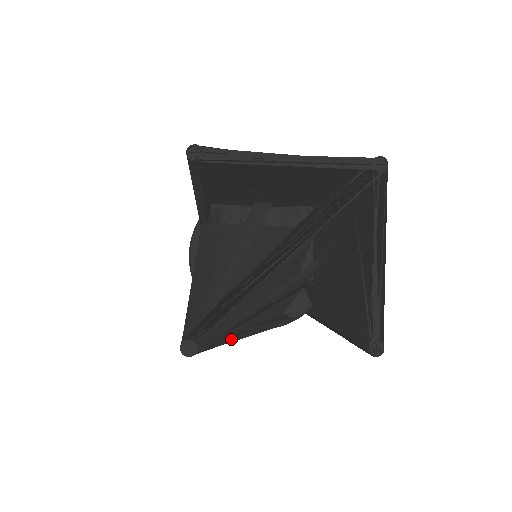
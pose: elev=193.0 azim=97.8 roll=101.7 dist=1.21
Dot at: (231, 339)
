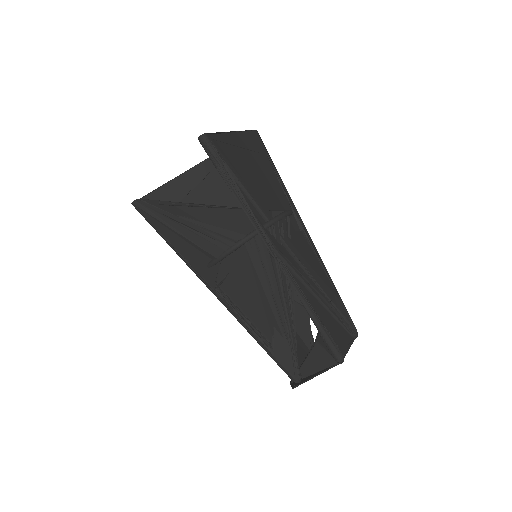
Dot at: (167, 214)
